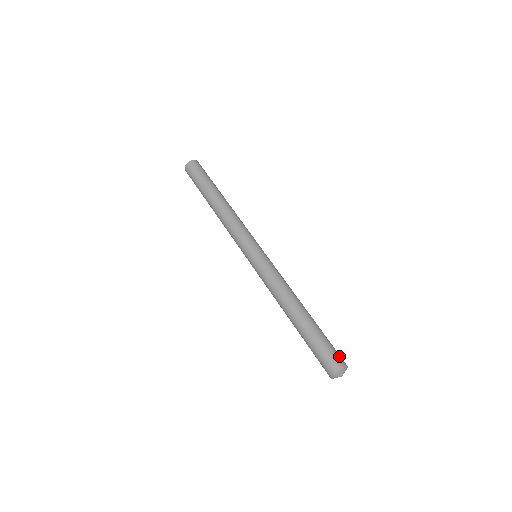
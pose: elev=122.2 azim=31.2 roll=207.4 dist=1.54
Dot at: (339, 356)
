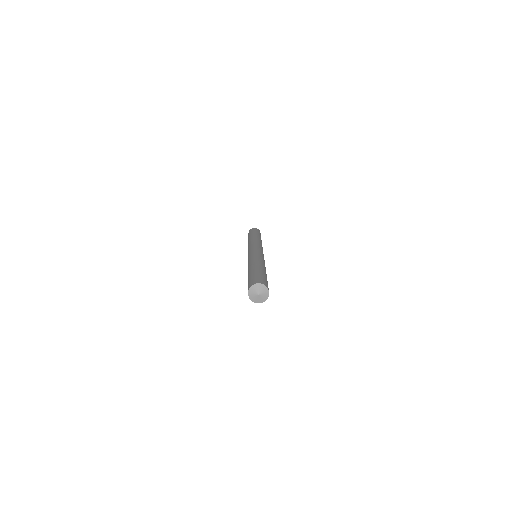
Dot at: (256, 280)
